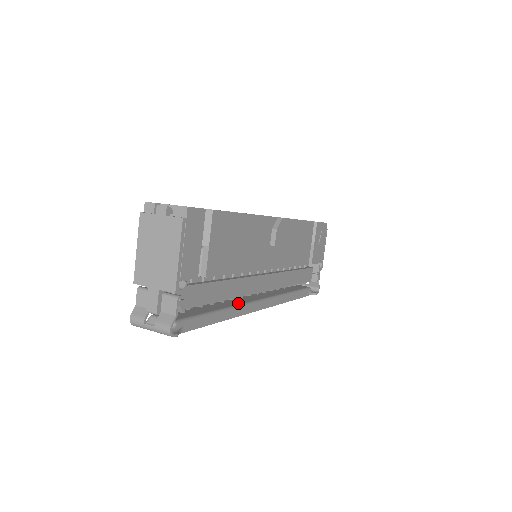
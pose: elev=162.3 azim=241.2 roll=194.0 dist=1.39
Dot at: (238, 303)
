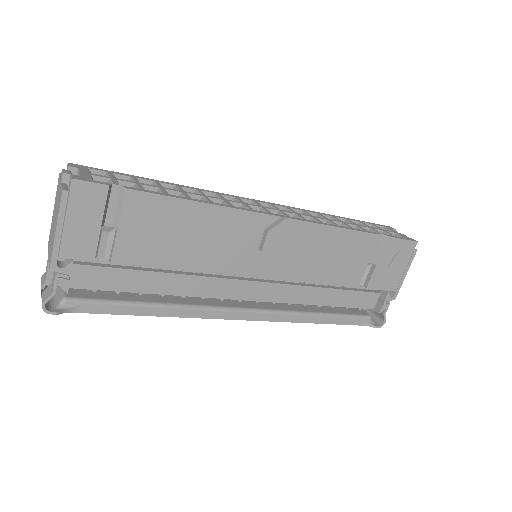
Dot at: (200, 303)
